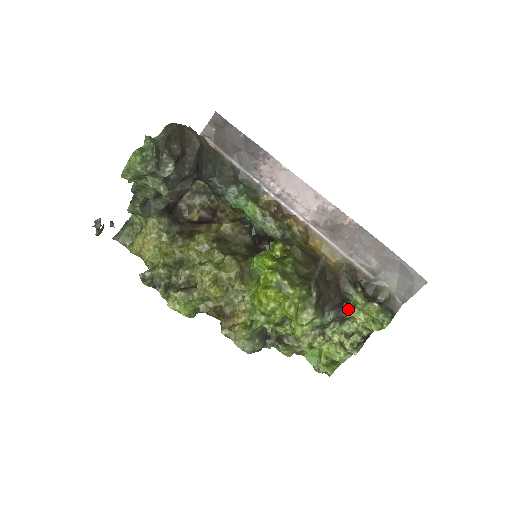
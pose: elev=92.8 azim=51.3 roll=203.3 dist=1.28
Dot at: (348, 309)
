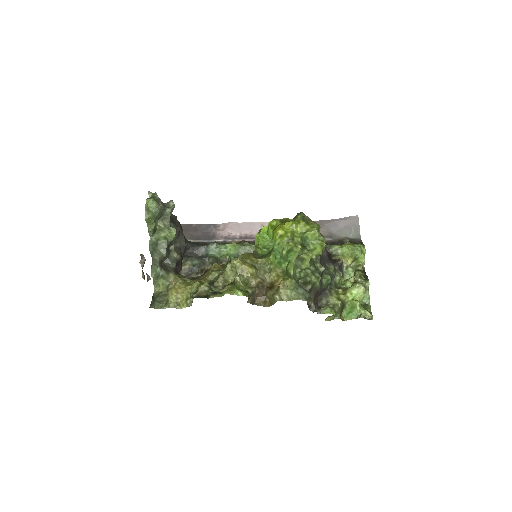
Dot at: (336, 258)
